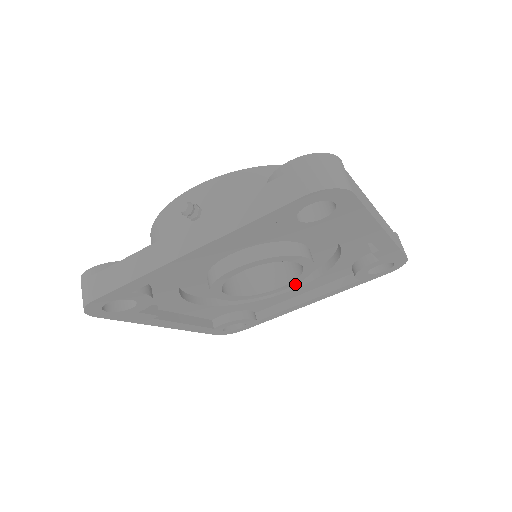
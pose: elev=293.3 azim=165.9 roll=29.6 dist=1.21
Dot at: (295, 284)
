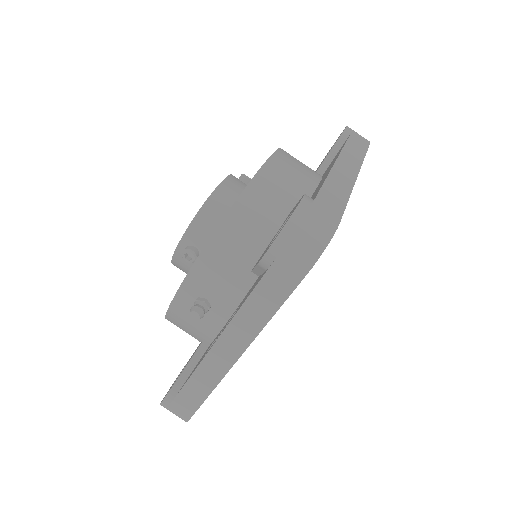
Dot at: occluded
